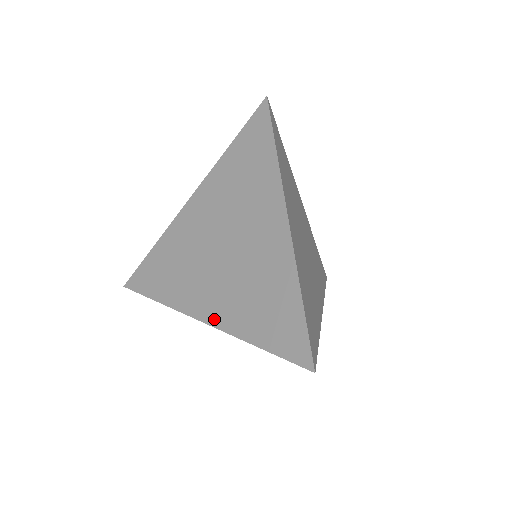
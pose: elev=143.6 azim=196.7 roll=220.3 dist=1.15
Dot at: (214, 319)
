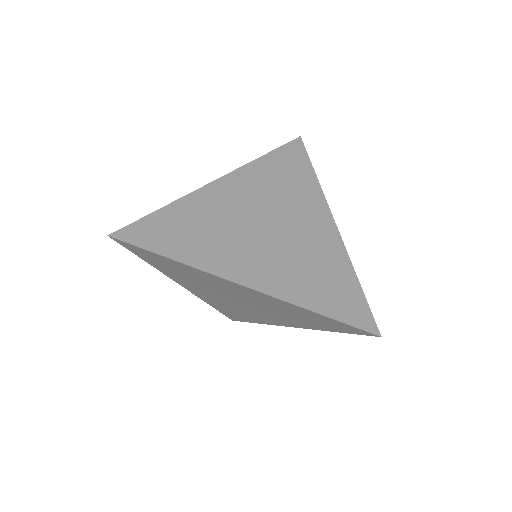
Dot at: (263, 286)
